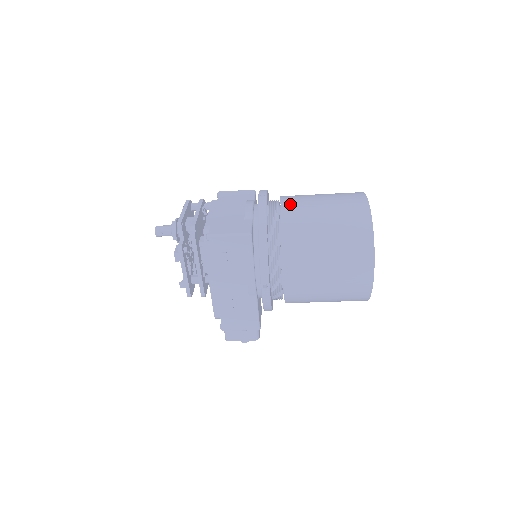
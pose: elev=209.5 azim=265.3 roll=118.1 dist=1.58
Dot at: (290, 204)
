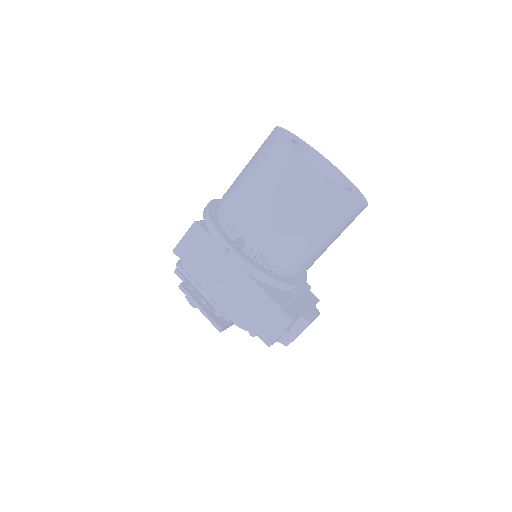
Dot at: occluded
